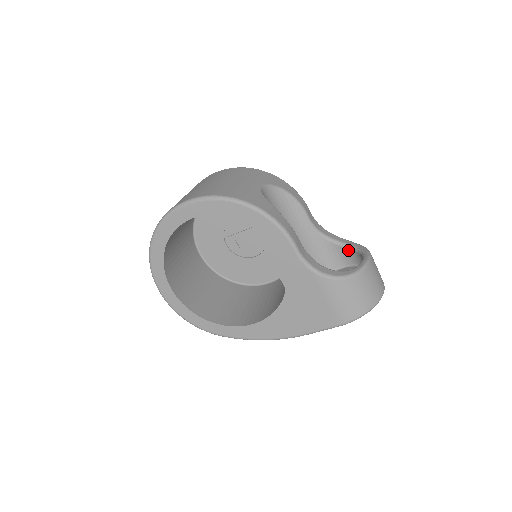
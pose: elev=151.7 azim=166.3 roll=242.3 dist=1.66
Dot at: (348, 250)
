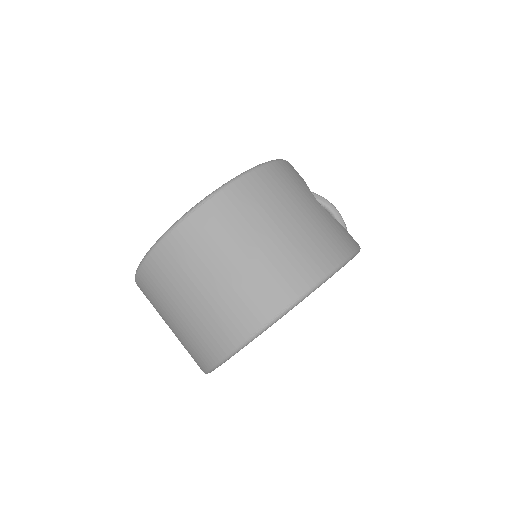
Dot at: occluded
